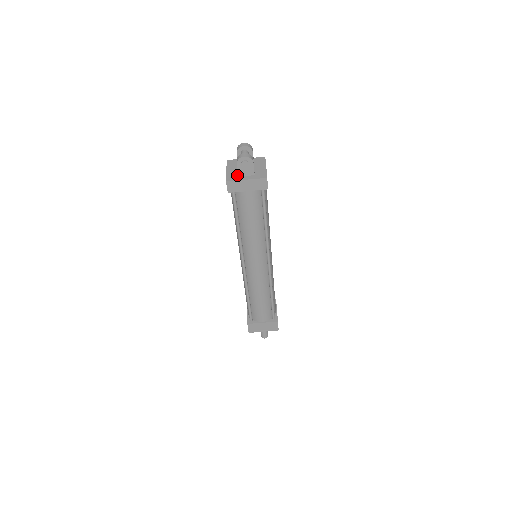
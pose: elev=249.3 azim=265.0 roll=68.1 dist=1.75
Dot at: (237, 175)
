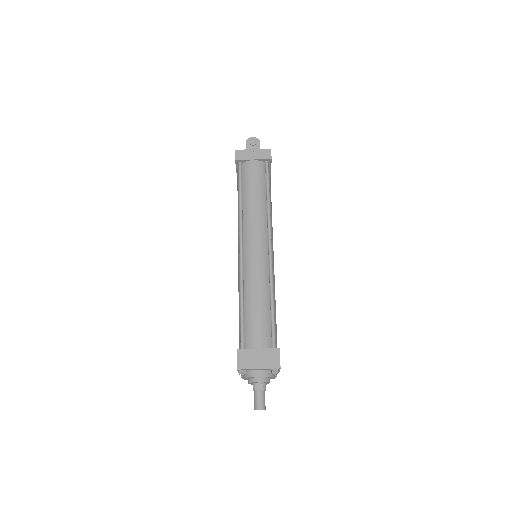
Dot at: occluded
